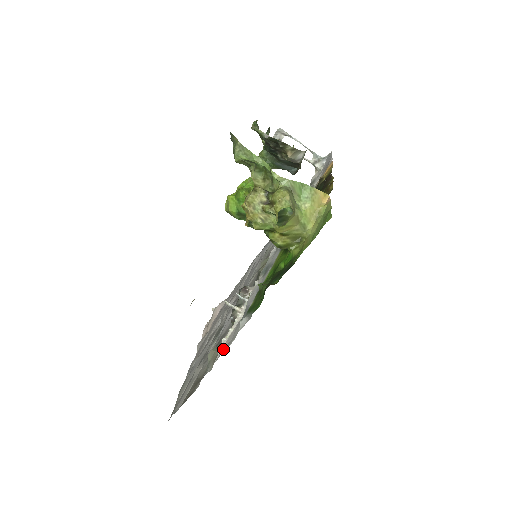
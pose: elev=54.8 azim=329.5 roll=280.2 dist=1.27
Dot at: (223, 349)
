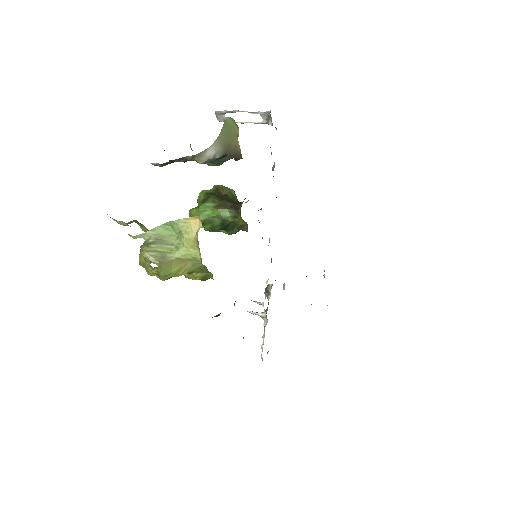
Dot at: (261, 357)
